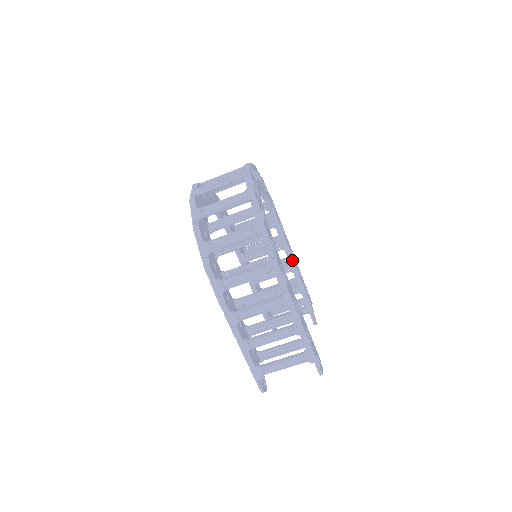
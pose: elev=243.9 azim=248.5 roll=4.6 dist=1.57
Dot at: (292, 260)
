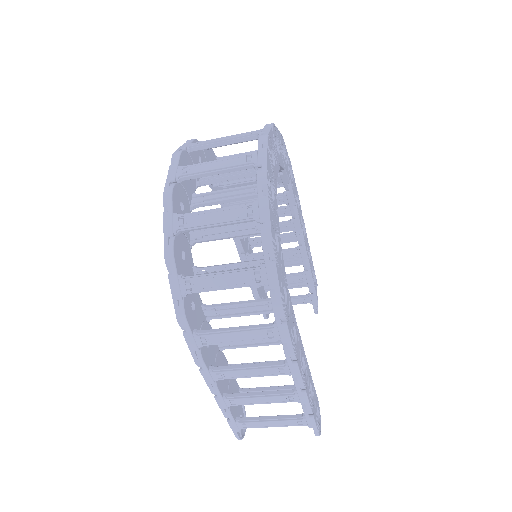
Dot at: (303, 245)
